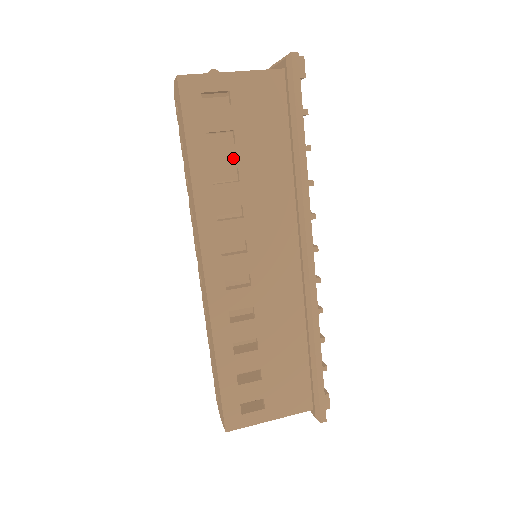
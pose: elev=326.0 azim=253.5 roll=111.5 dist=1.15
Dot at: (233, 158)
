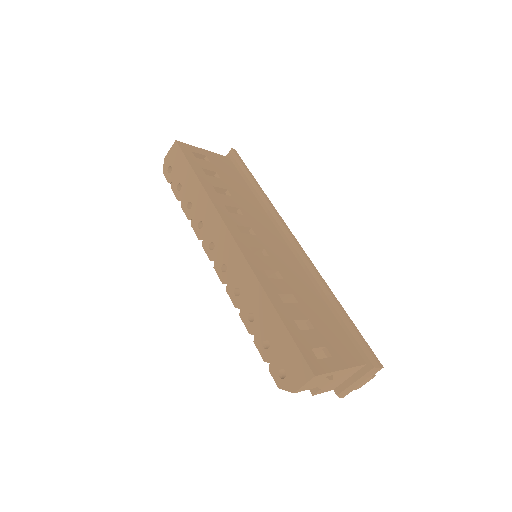
Dot at: (222, 184)
